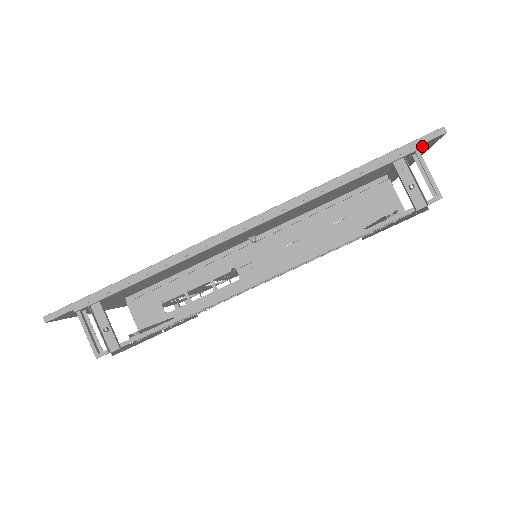
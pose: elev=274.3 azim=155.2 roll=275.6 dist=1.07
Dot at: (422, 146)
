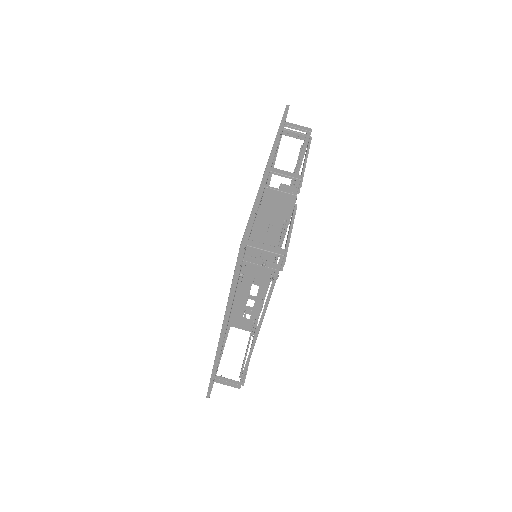
Dot at: (249, 218)
